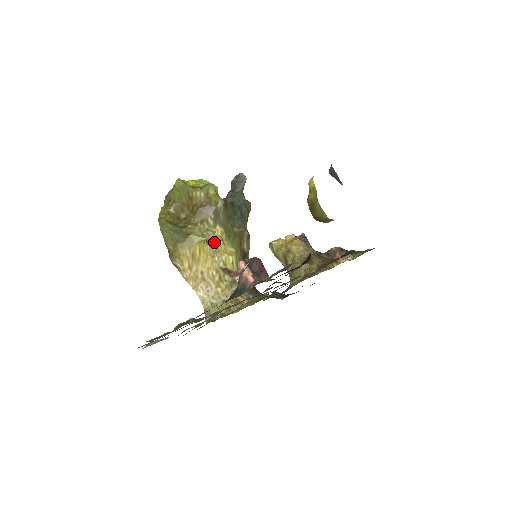
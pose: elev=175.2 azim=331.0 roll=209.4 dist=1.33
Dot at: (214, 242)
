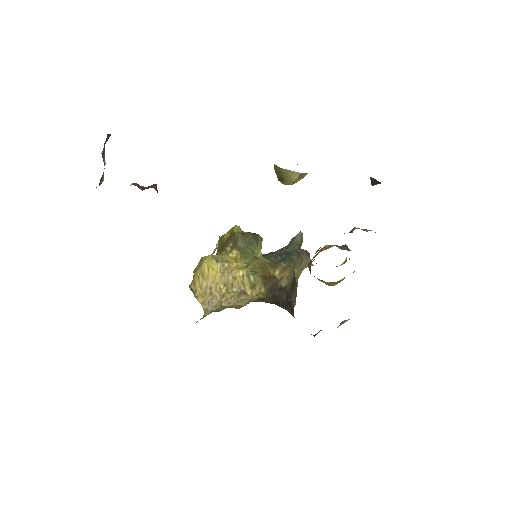
Dot at: (226, 262)
